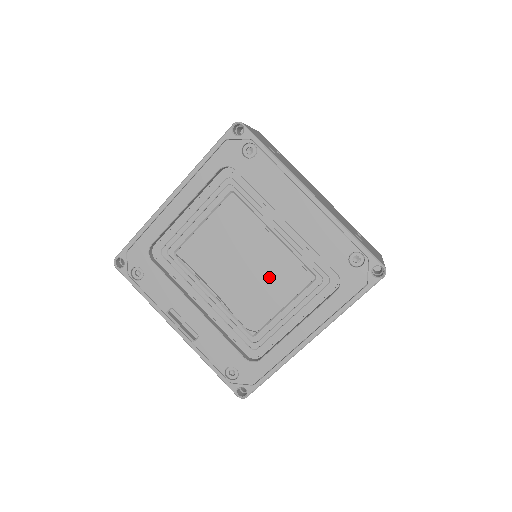
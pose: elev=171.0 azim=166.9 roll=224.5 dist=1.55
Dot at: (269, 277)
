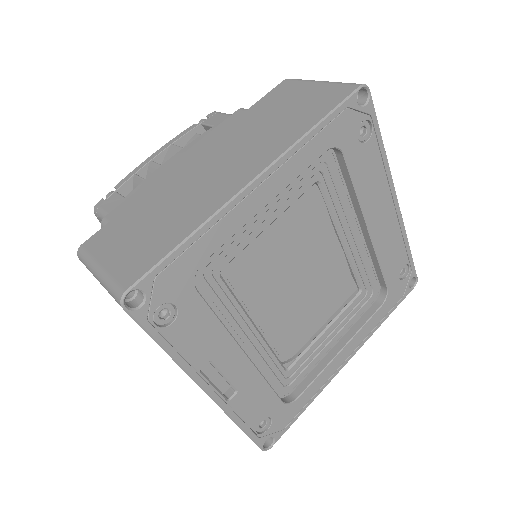
Dot at: (312, 293)
